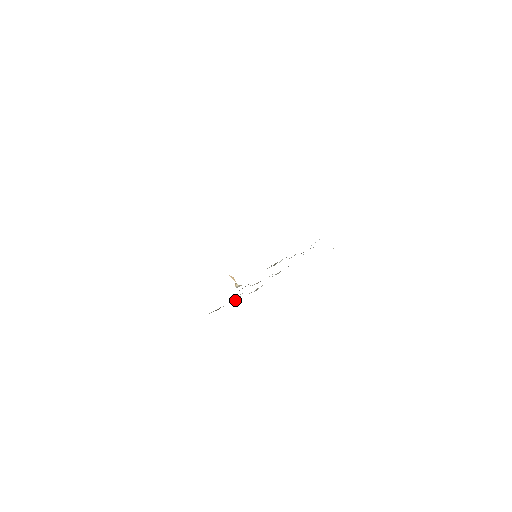
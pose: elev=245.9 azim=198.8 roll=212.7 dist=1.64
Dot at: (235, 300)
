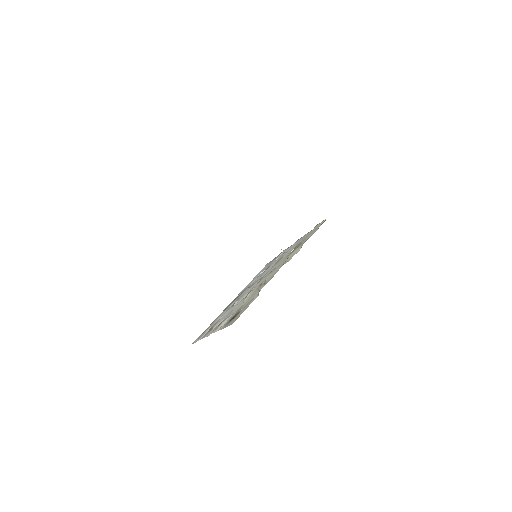
Dot at: occluded
